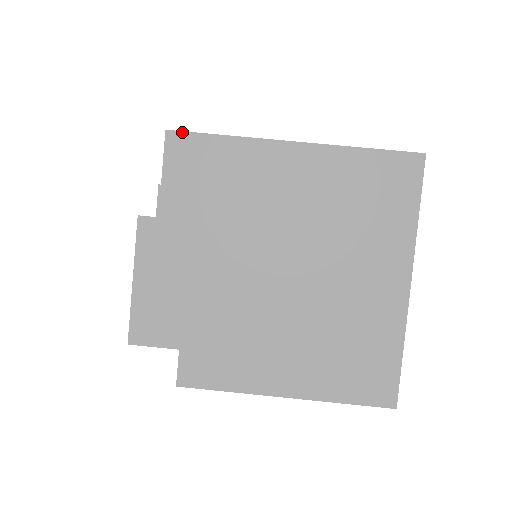
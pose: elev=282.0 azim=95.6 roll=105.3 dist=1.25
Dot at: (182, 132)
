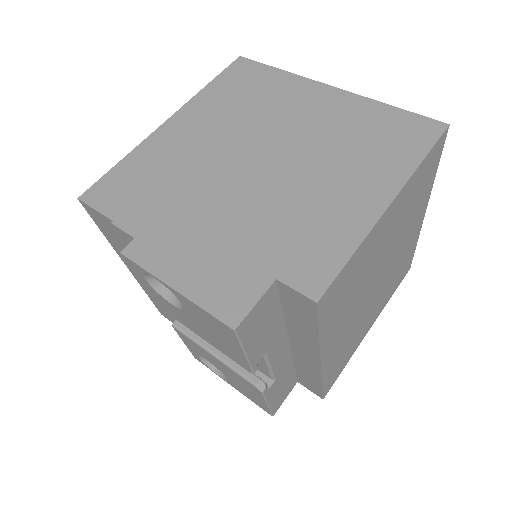
Dot at: (90, 188)
